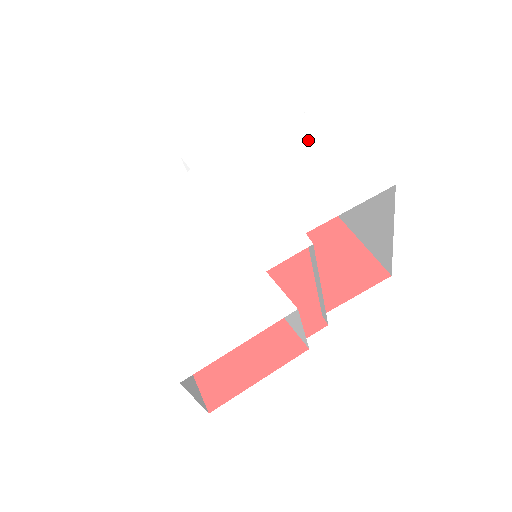
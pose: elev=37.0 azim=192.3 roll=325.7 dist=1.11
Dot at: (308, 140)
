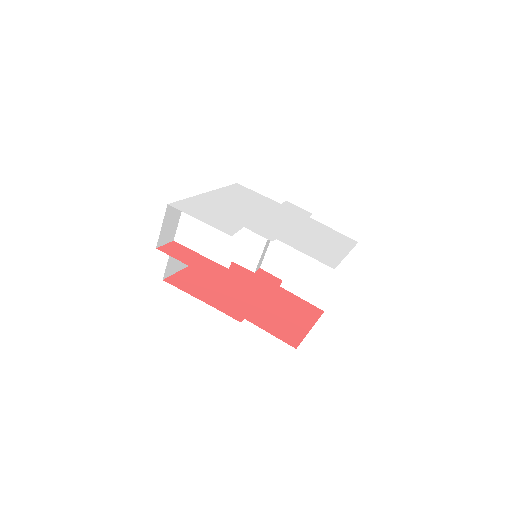
Dot at: (336, 240)
